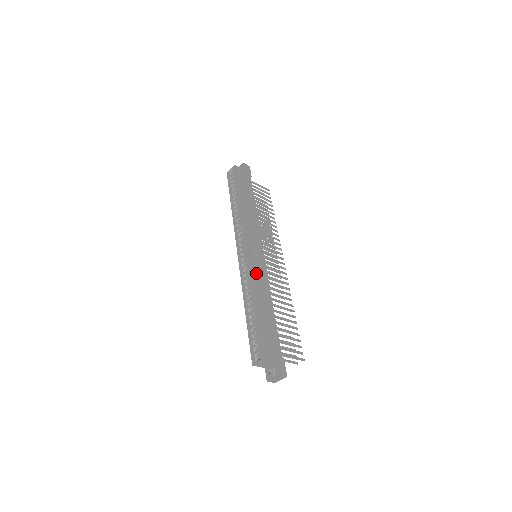
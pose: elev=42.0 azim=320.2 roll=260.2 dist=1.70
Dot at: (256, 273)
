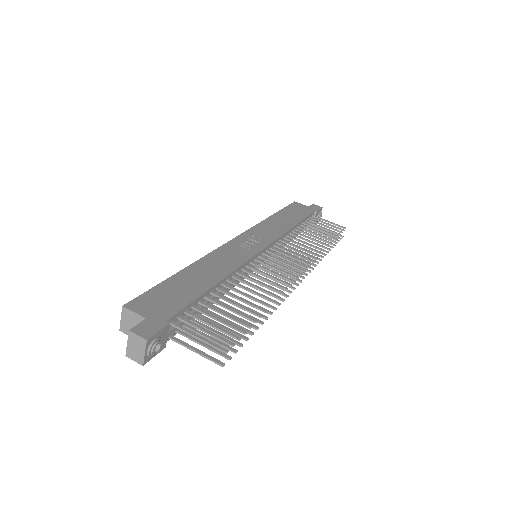
Dot at: (224, 254)
